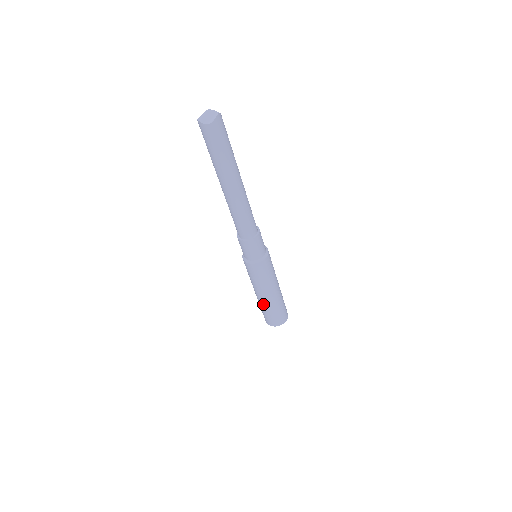
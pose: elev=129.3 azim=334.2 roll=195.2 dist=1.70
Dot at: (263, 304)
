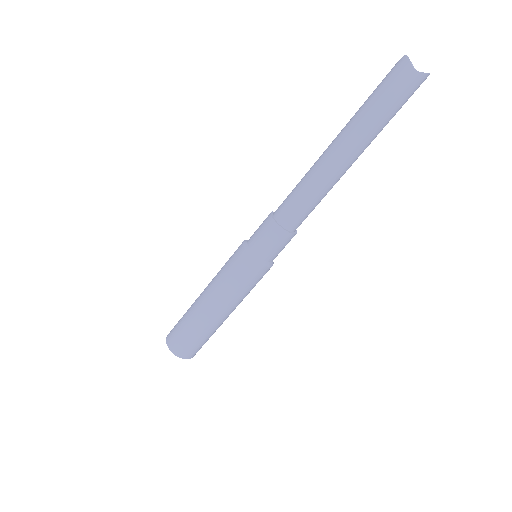
Dot at: (197, 315)
